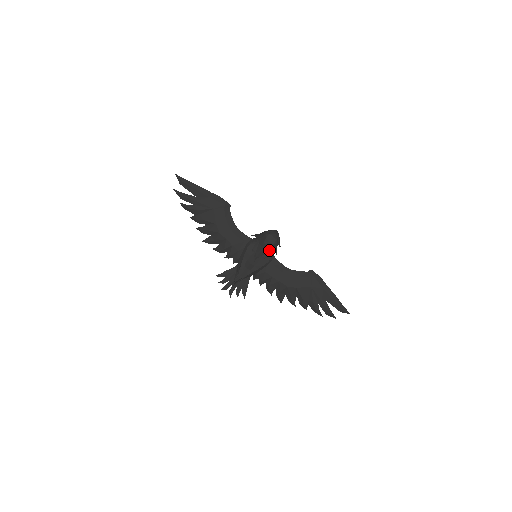
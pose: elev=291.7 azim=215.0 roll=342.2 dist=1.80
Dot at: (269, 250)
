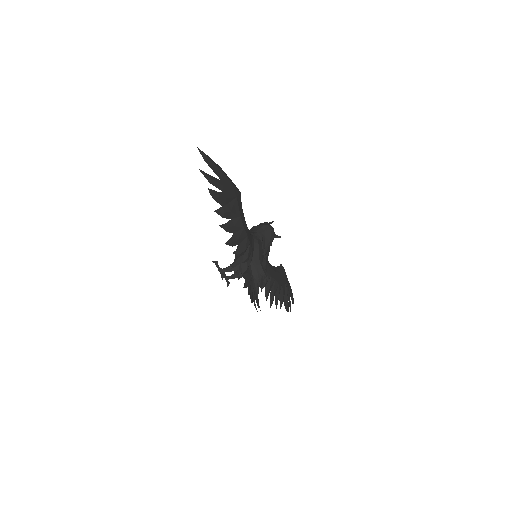
Dot at: occluded
